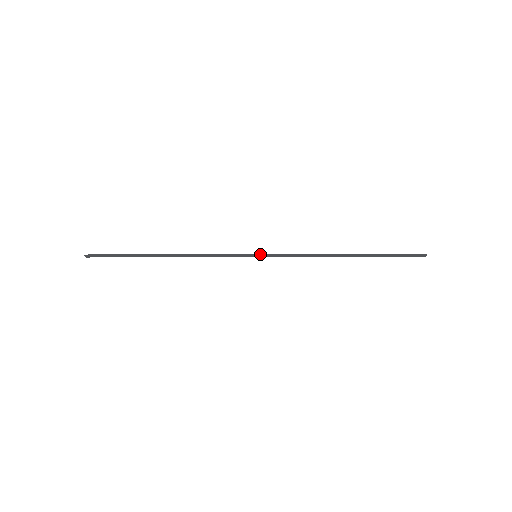
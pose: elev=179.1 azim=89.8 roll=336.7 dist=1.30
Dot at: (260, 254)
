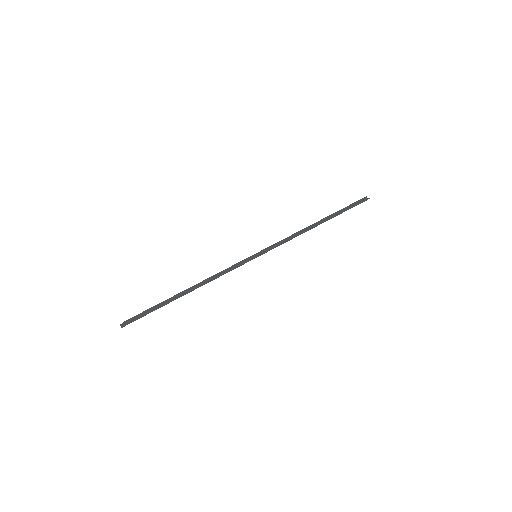
Dot at: (260, 255)
